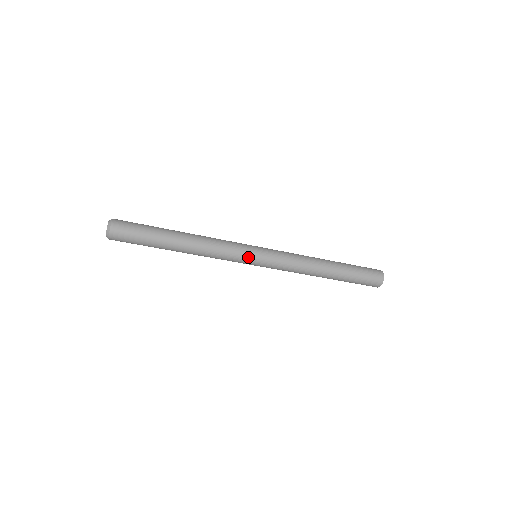
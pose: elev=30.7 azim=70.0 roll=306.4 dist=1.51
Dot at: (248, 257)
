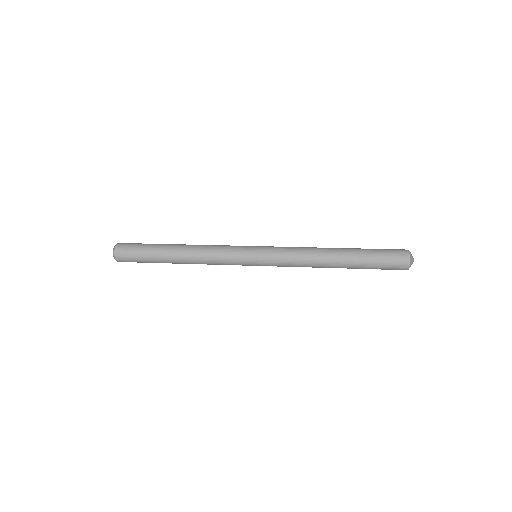
Dot at: (245, 265)
